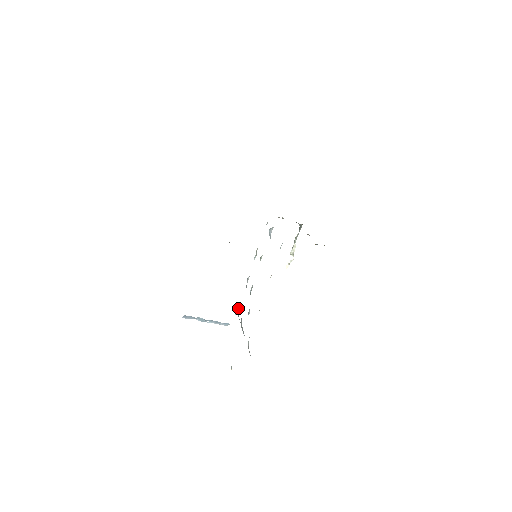
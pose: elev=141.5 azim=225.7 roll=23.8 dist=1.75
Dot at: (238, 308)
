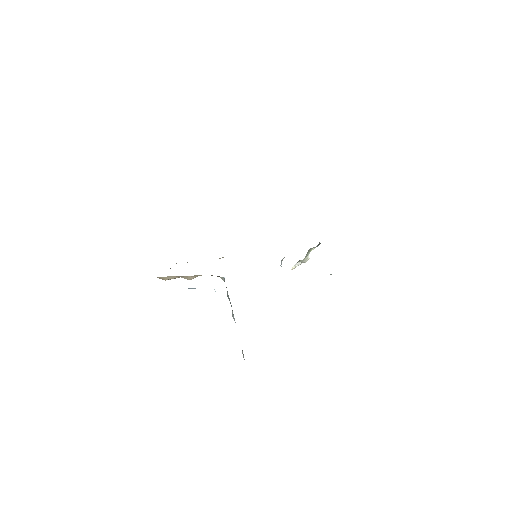
Dot at: occluded
